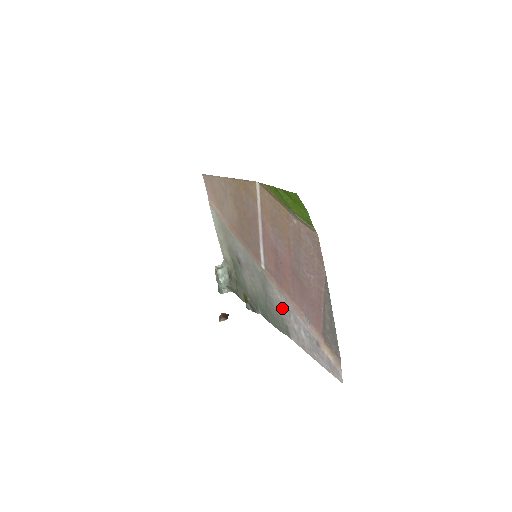
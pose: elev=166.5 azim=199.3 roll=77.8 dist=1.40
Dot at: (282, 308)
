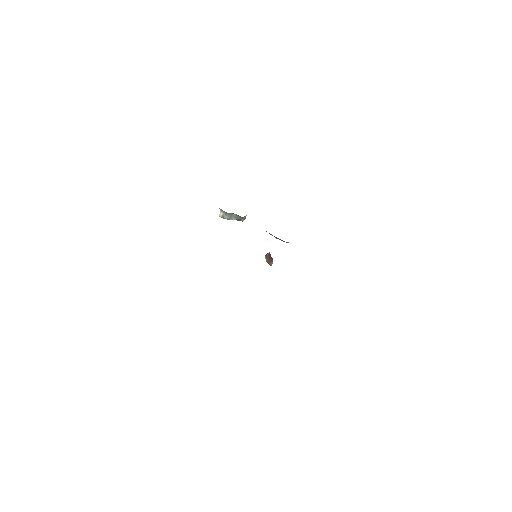
Dot at: occluded
